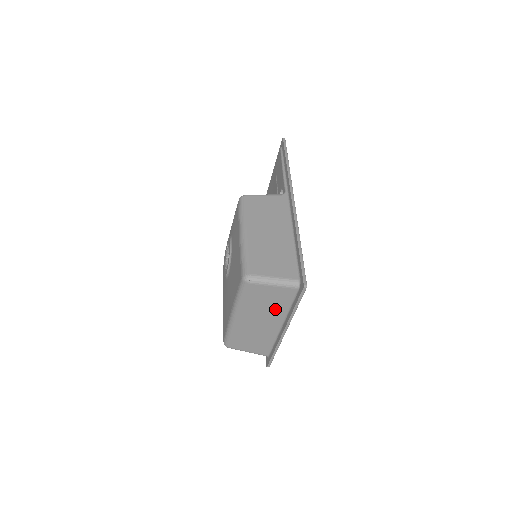
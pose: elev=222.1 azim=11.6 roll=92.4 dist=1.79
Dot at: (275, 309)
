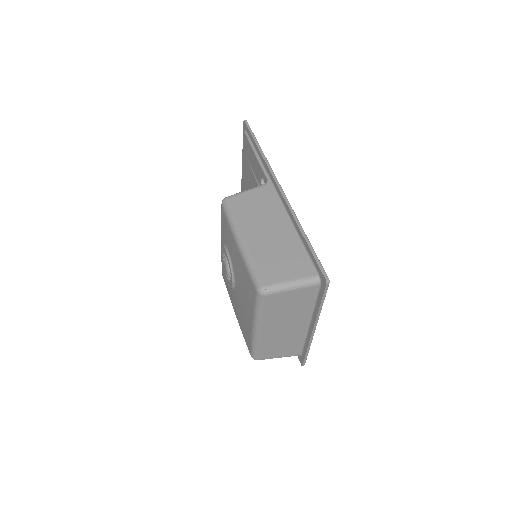
Dot at: (299, 311)
